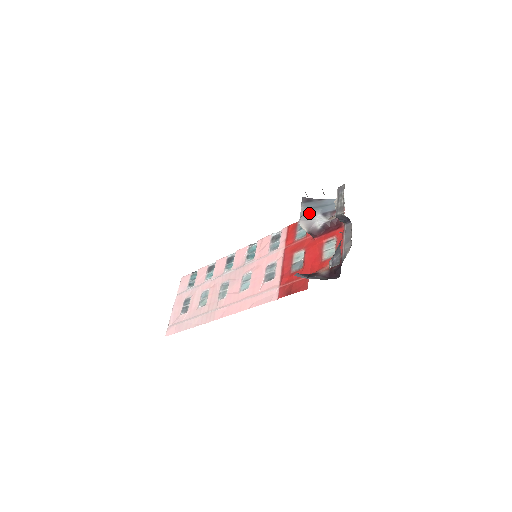
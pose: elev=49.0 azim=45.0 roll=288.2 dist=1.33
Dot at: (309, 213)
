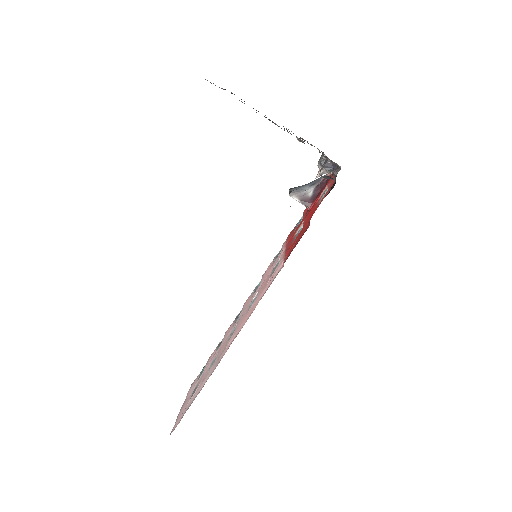
Dot at: (297, 189)
